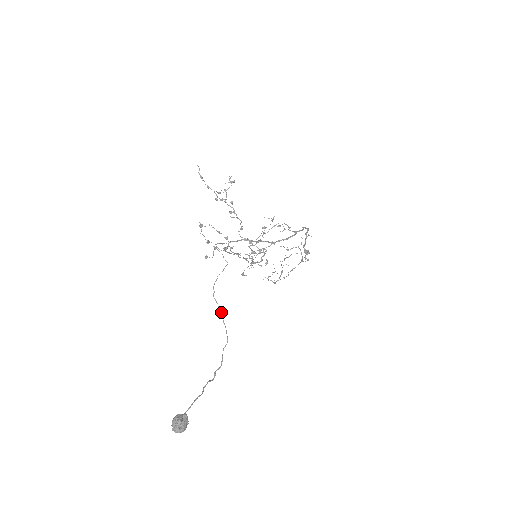
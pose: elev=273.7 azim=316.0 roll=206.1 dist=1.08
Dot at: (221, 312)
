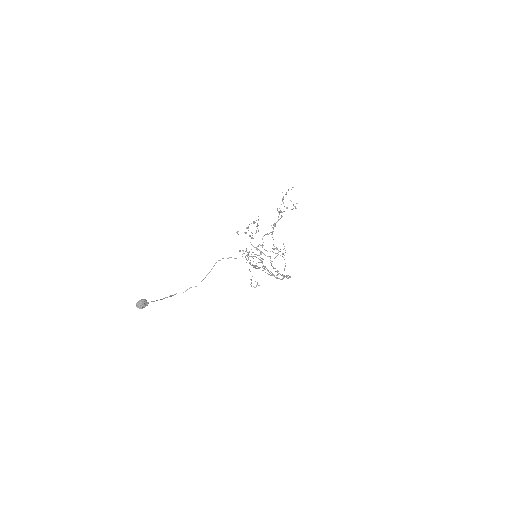
Dot at: occluded
